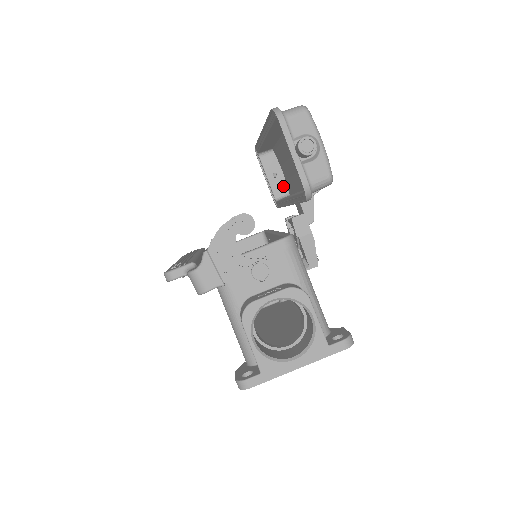
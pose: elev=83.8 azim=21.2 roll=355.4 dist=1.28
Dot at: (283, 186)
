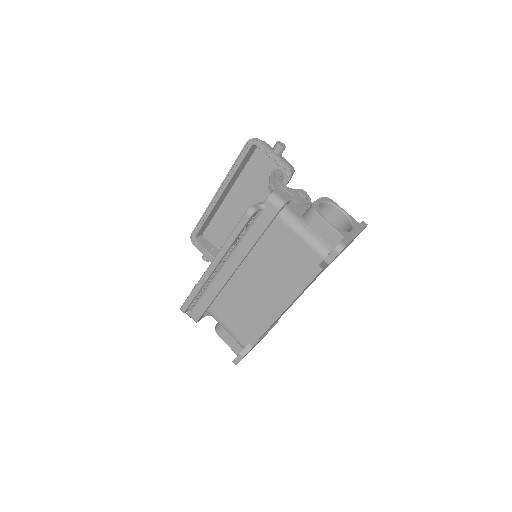
Dot at: occluded
